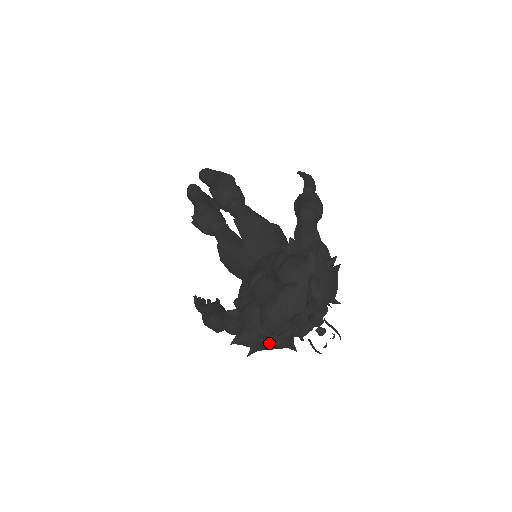
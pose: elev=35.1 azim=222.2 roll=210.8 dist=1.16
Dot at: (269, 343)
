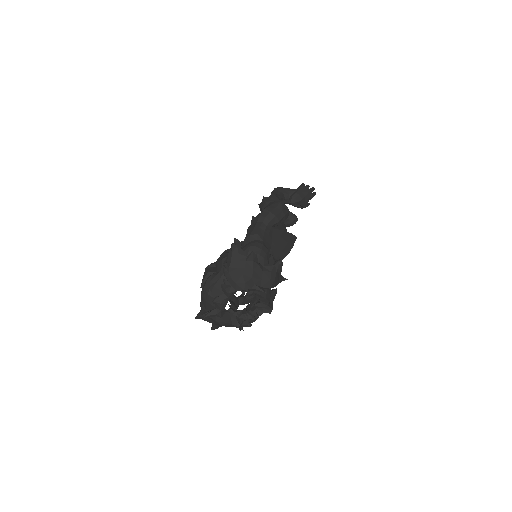
Dot at: (212, 319)
